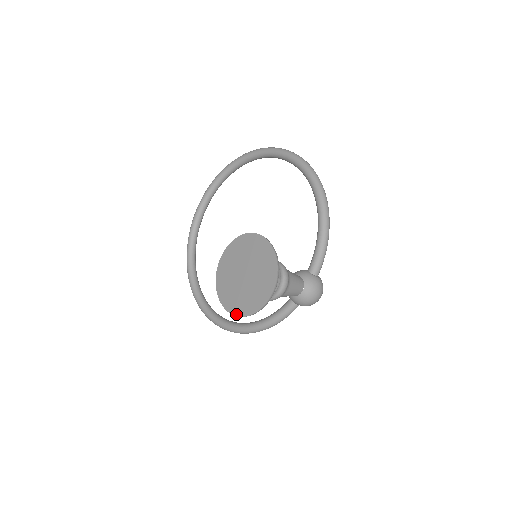
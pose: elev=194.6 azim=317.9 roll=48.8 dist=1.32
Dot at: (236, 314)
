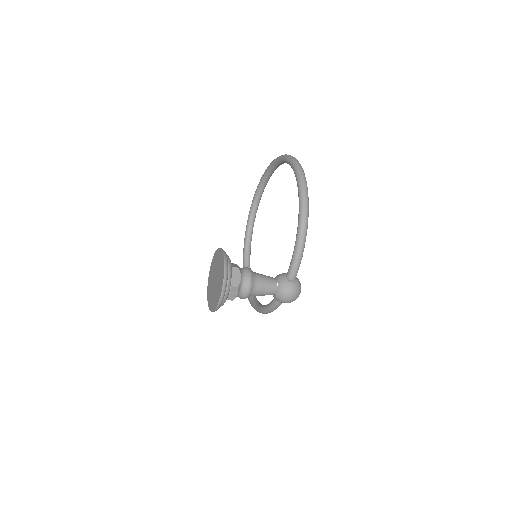
Dot at: (209, 308)
